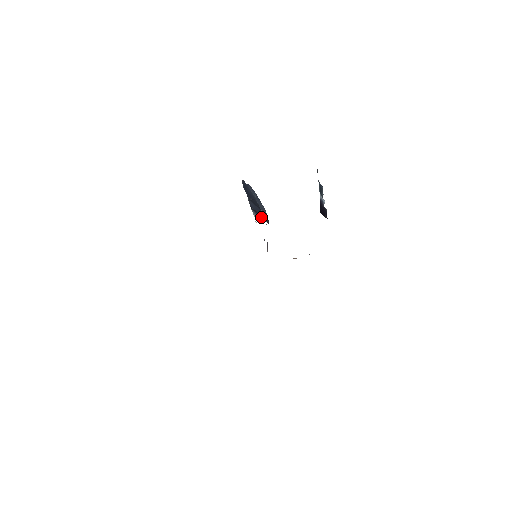
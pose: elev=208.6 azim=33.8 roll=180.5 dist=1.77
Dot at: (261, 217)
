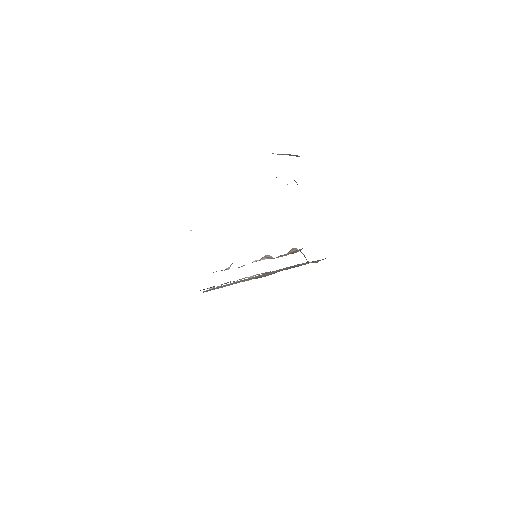
Dot at: occluded
